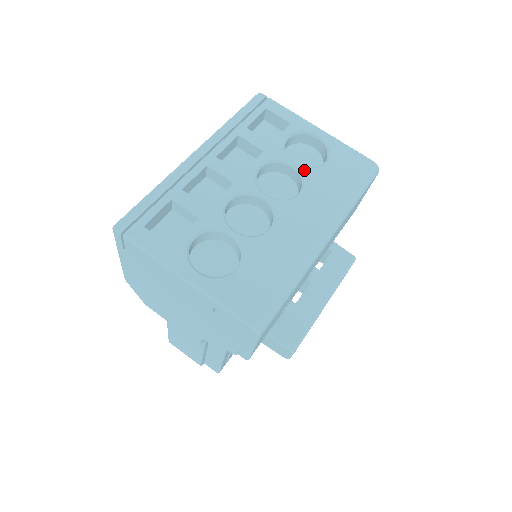
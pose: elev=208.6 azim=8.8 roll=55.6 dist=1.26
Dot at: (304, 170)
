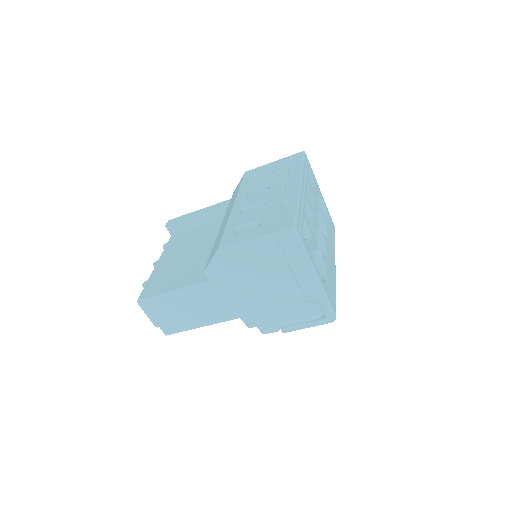
Dot at: (325, 220)
